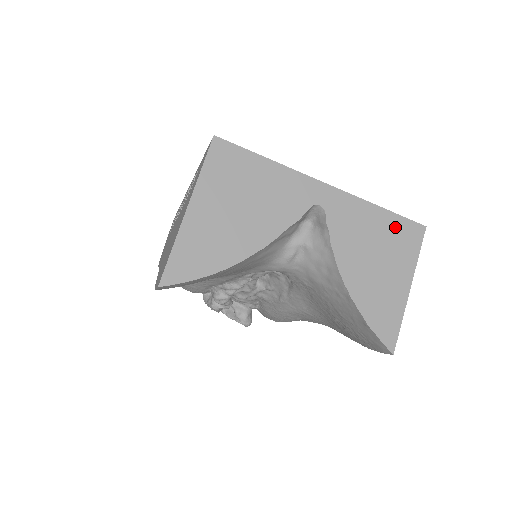
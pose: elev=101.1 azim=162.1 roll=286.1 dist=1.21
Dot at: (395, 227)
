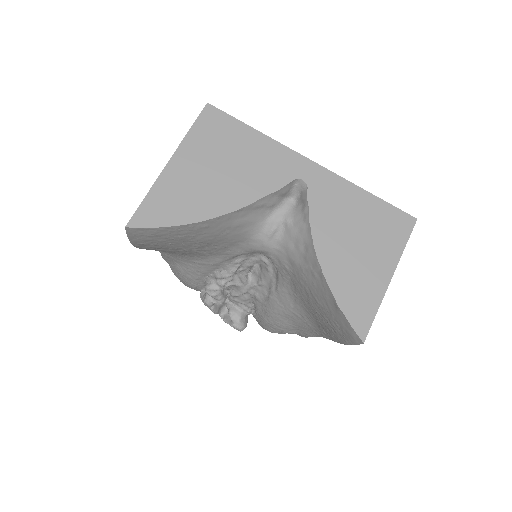
Dot at: (382, 214)
